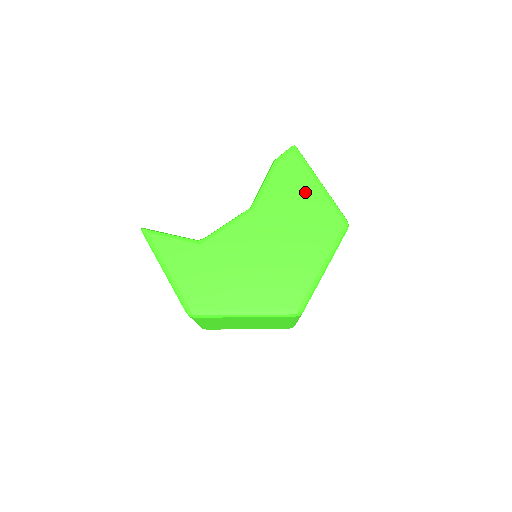
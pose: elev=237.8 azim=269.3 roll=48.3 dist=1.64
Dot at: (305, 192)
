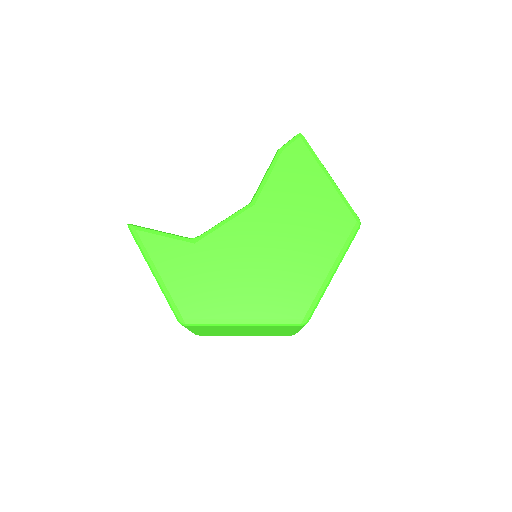
Dot at: (312, 186)
